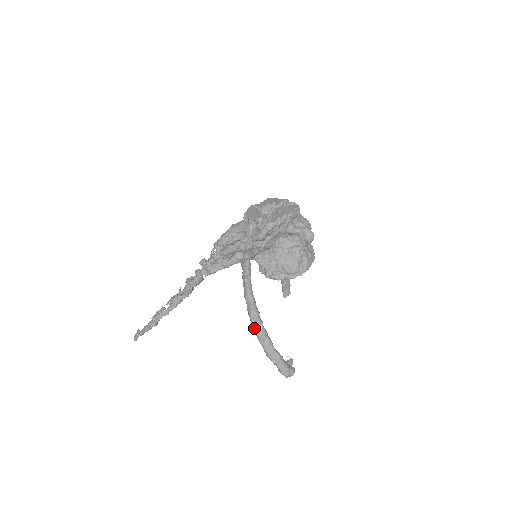
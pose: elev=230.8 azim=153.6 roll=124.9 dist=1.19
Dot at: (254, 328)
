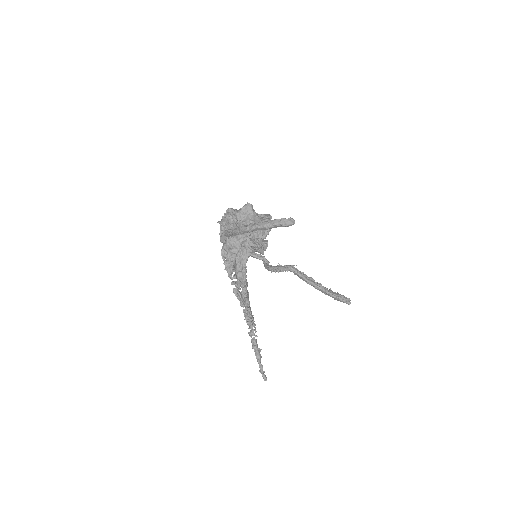
Dot at: (250, 229)
